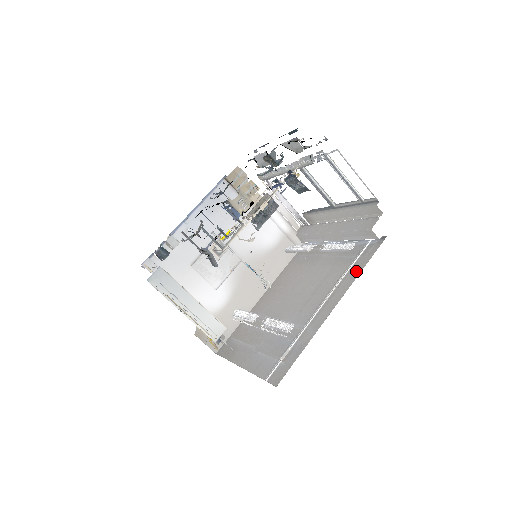
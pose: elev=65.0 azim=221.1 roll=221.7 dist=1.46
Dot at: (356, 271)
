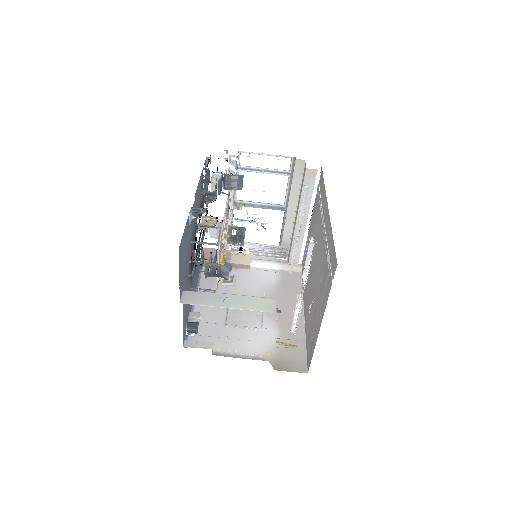
Dot at: (323, 192)
